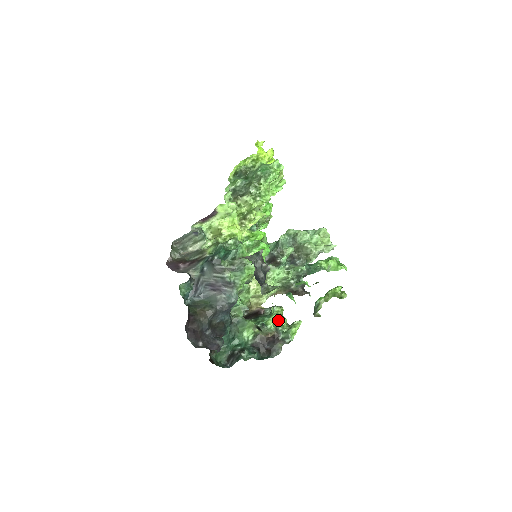
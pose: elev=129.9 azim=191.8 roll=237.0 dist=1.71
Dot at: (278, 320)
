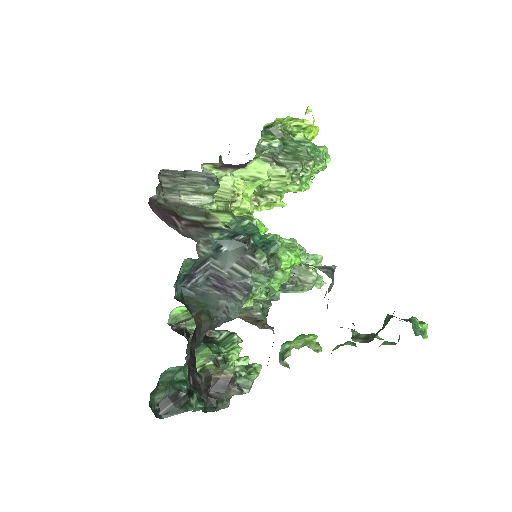
Dot at: occluded
